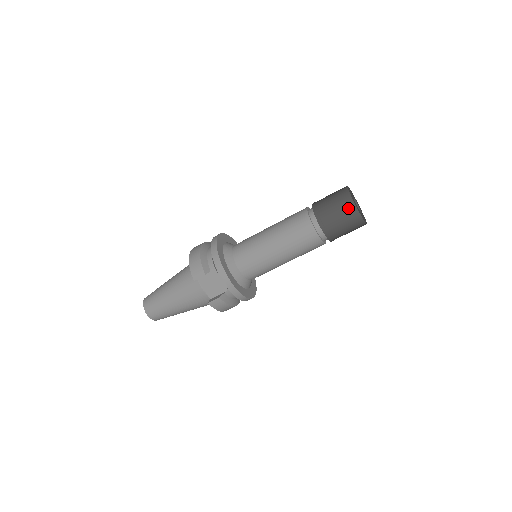
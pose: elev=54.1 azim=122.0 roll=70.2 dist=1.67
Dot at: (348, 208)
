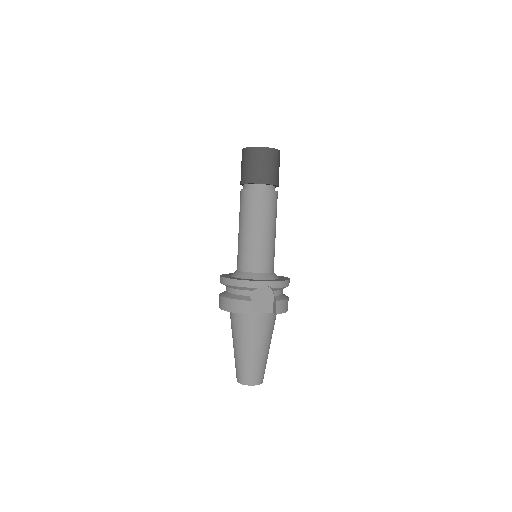
Dot at: (262, 154)
